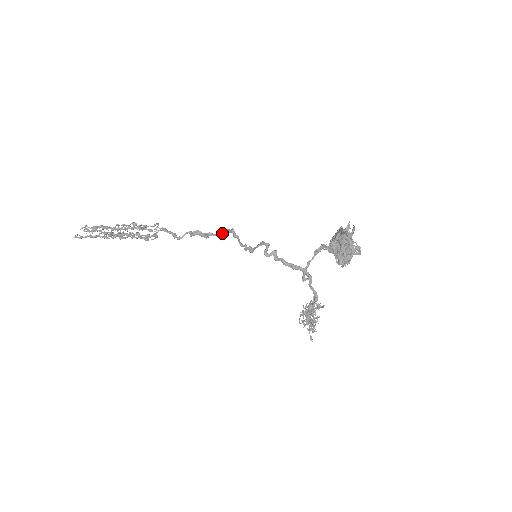
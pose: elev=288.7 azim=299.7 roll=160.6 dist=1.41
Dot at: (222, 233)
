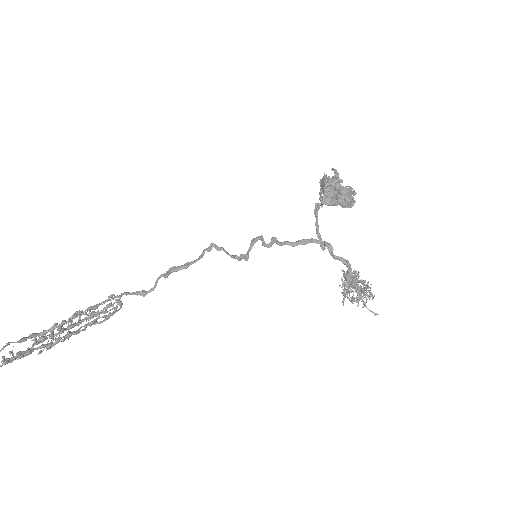
Dot at: (201, 255)
